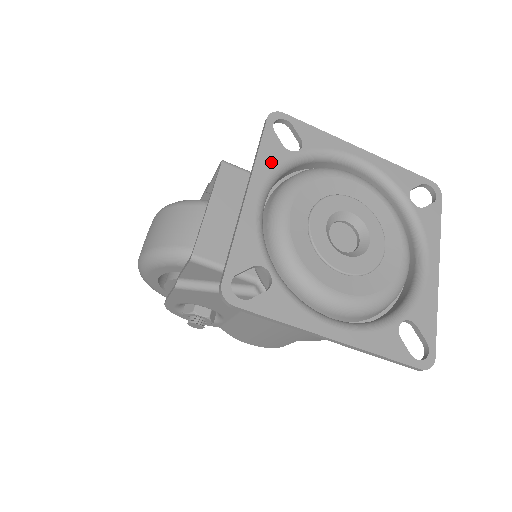
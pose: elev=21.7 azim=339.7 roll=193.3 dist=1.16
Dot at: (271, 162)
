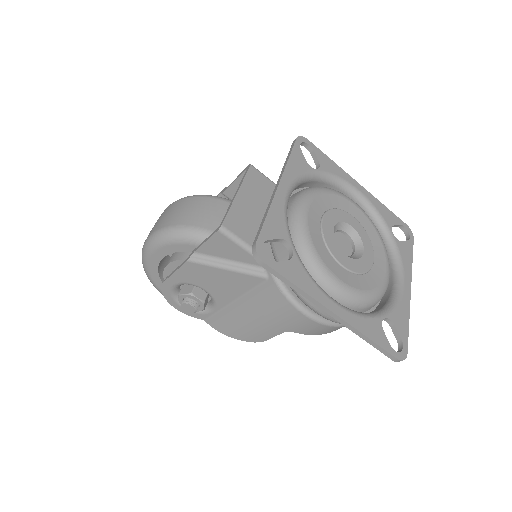
Dot at: (297, 169)
